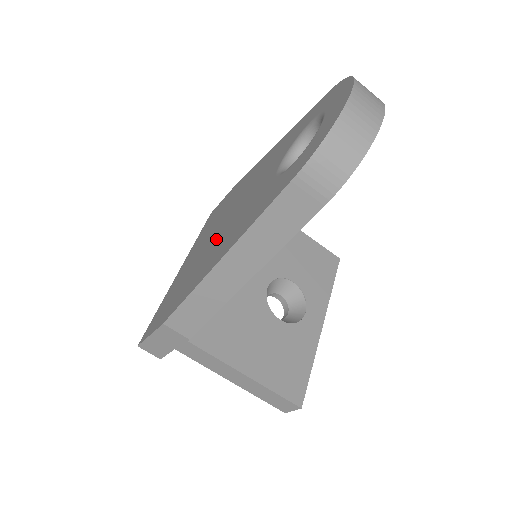
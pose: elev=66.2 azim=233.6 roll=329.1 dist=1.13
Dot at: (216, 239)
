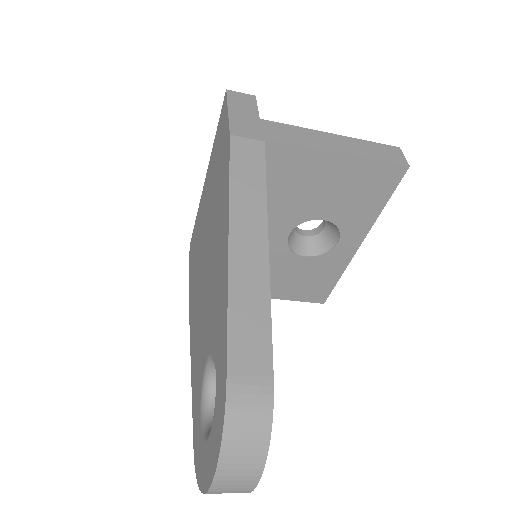
Dot at: (201, 279)
